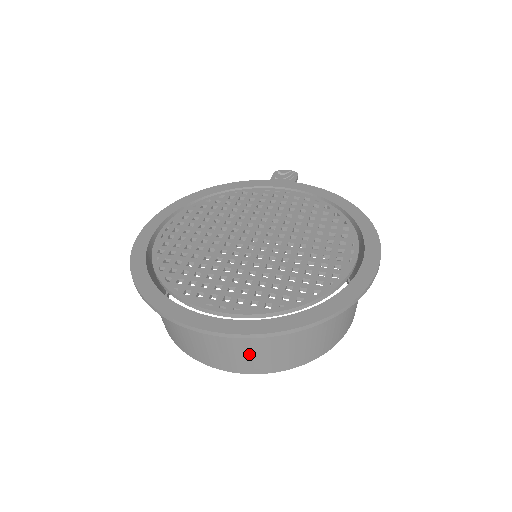
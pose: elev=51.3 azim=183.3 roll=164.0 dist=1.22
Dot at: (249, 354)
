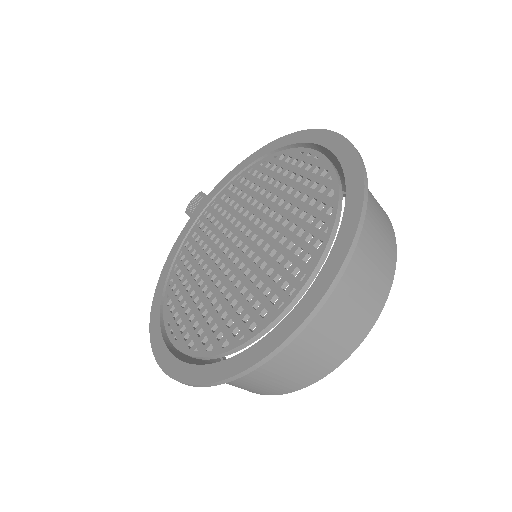
Dot at: (357, 299)
